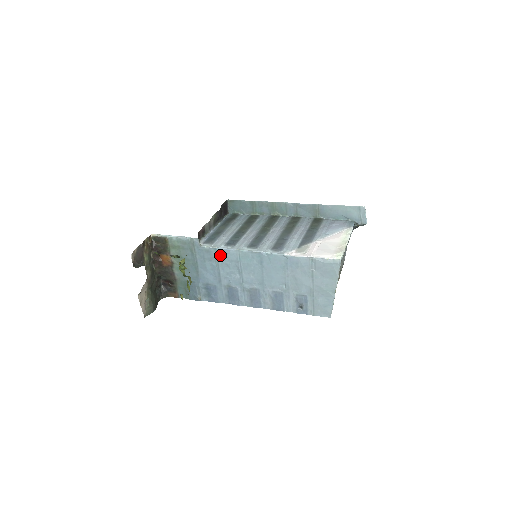
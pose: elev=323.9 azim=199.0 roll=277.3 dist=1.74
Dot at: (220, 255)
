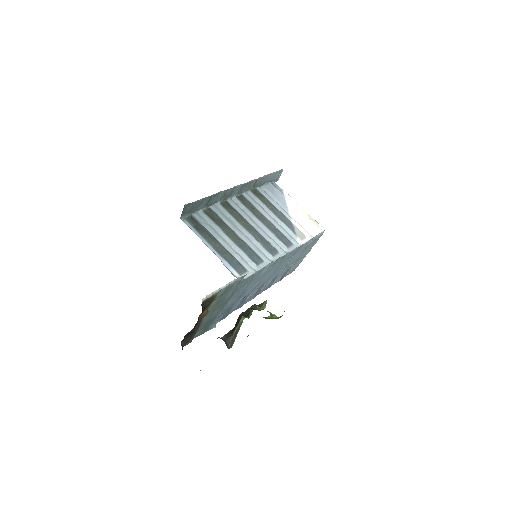
Dot at: (254, 276)
